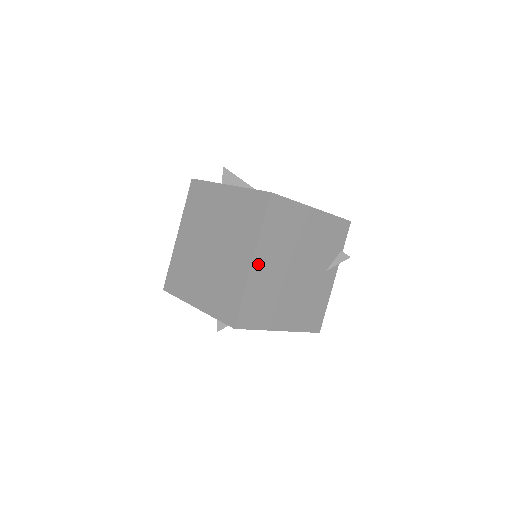
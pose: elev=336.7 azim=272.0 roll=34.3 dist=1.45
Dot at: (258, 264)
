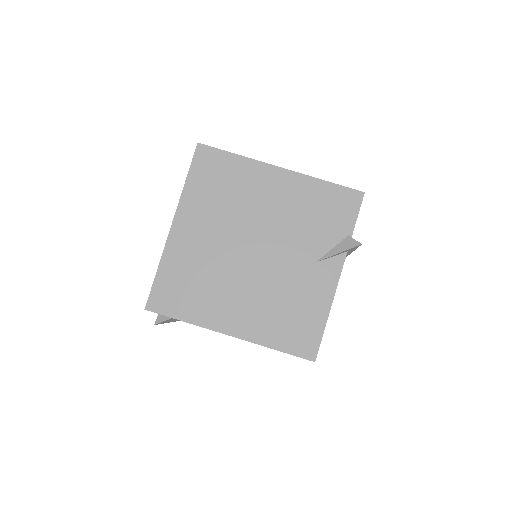
Dot at: (181, 230)
